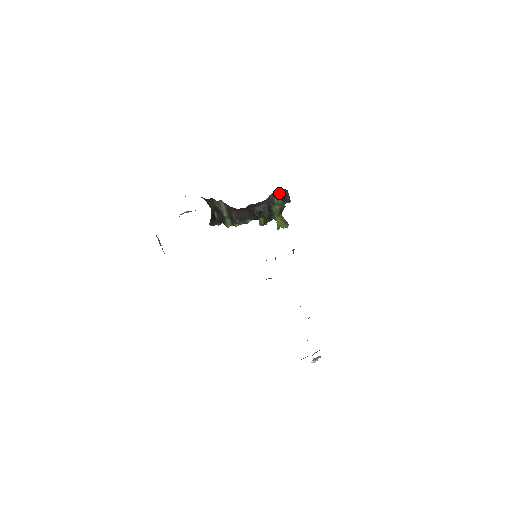
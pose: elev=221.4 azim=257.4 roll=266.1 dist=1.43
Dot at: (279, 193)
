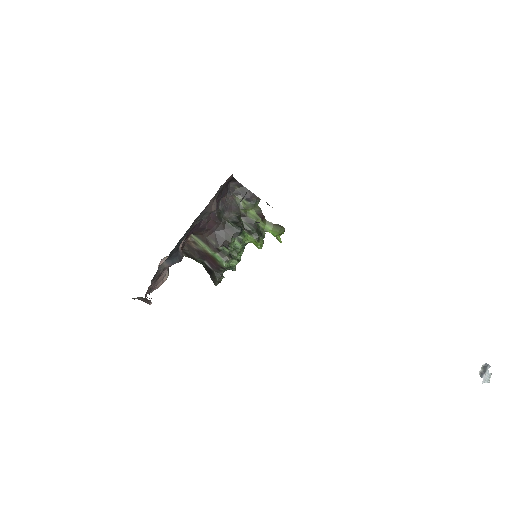
Dot at: (237, 194)
